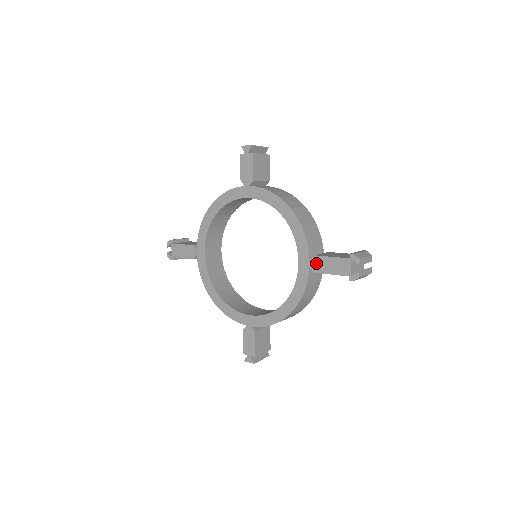
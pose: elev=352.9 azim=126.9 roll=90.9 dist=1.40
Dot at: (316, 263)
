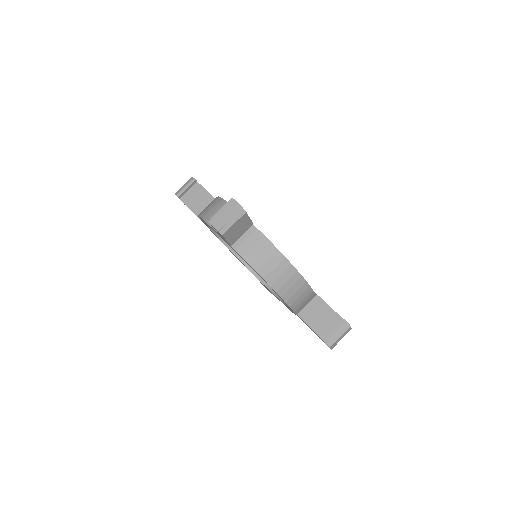
Dot at: occluded
